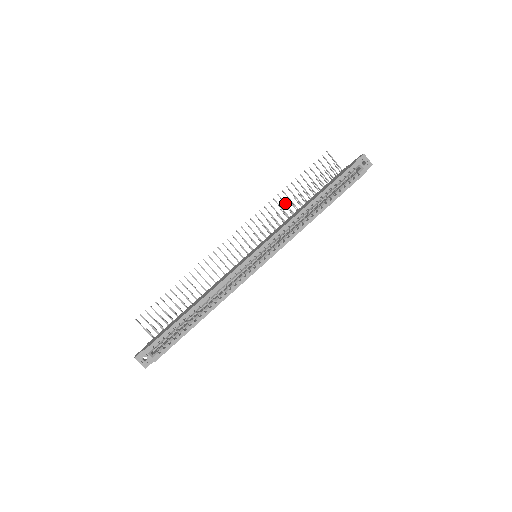
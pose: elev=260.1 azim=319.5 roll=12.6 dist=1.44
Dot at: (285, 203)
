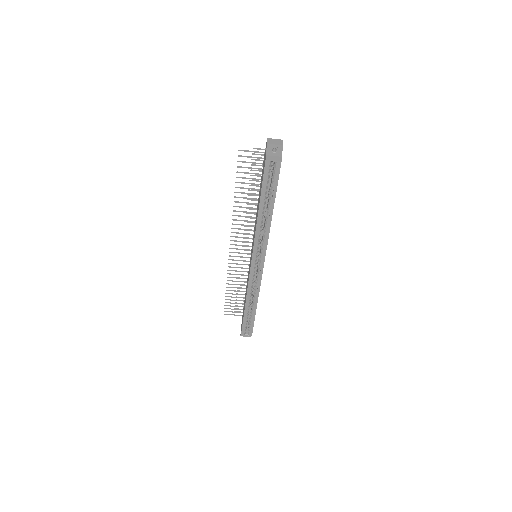
Dot at: occluded
